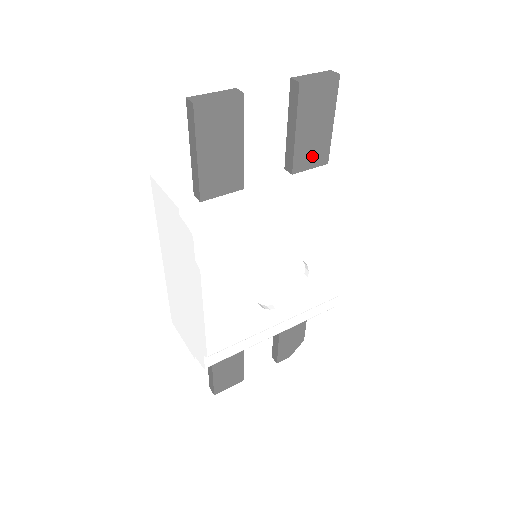
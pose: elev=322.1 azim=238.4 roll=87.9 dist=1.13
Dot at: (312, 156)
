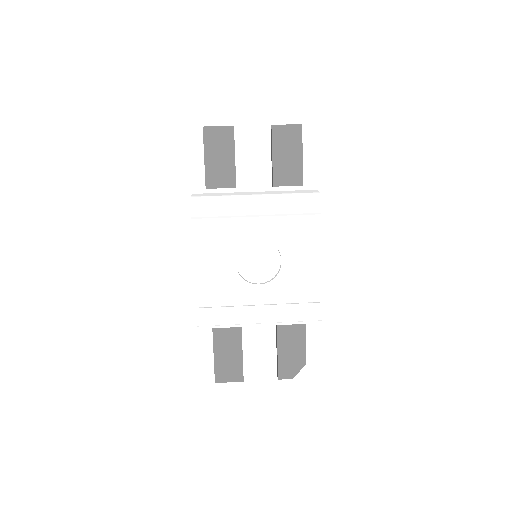
Dot at: (288, 177)
